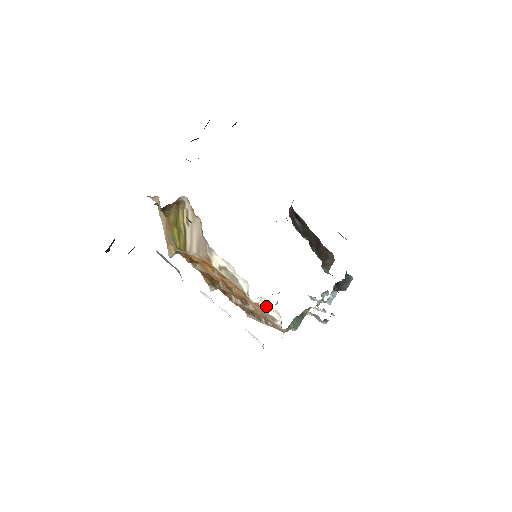
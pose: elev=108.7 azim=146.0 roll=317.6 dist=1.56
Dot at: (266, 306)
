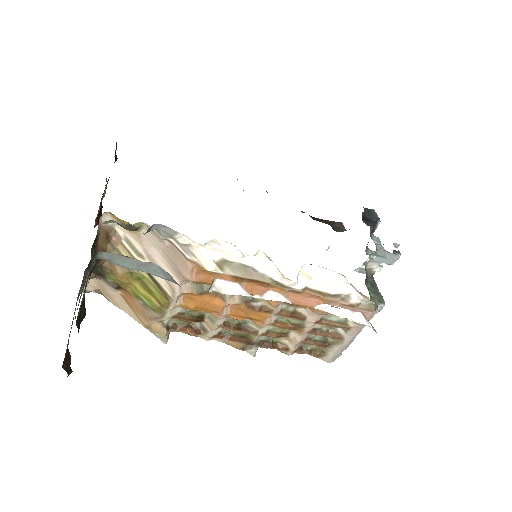
Dot at: (318, 282)
